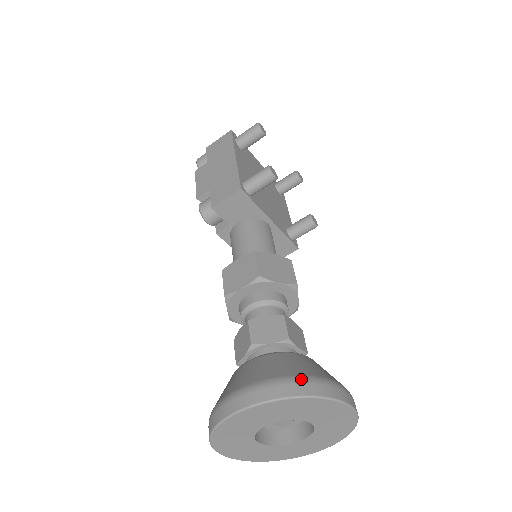
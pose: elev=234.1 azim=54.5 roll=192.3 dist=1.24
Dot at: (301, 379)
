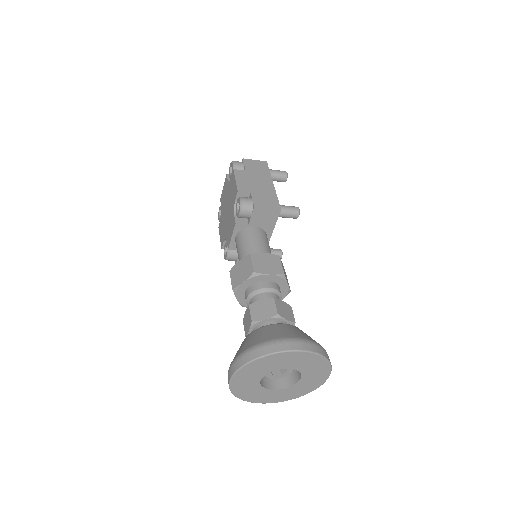
Dot at: occluded
